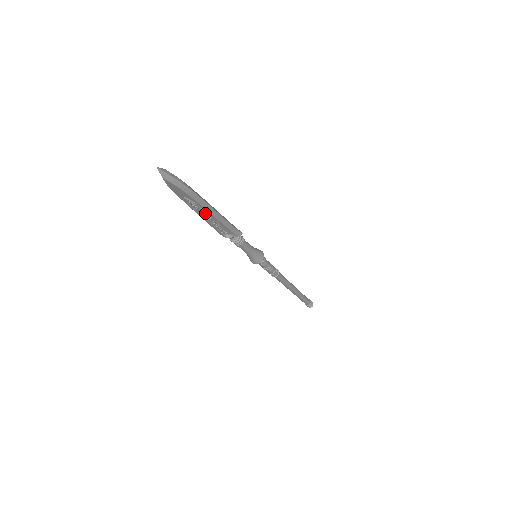
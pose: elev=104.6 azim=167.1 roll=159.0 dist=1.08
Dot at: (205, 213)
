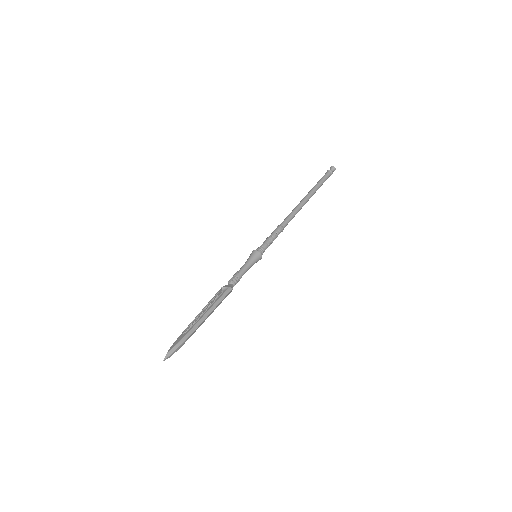
Dot at: (204, 321)
